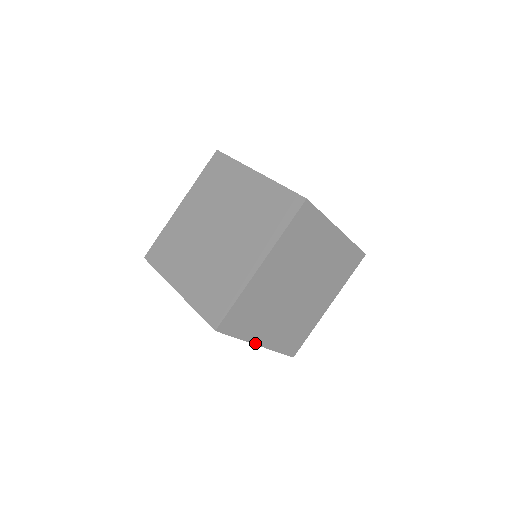
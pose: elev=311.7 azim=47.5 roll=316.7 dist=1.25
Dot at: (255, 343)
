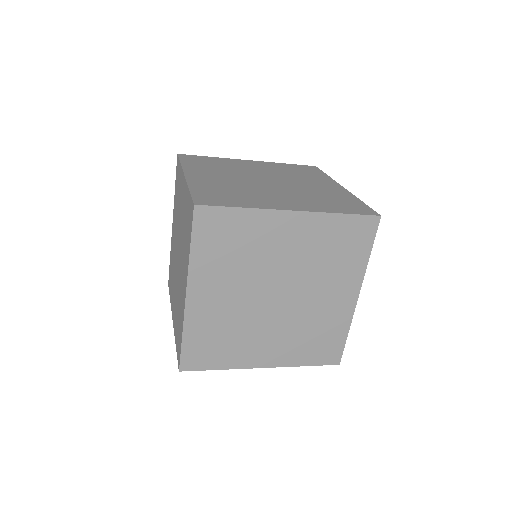
Dot at: occluded
